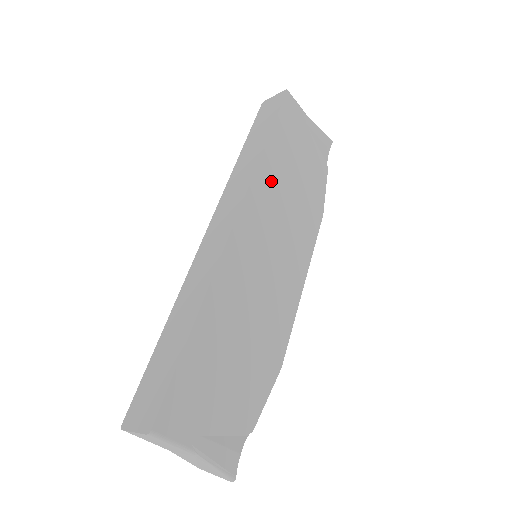
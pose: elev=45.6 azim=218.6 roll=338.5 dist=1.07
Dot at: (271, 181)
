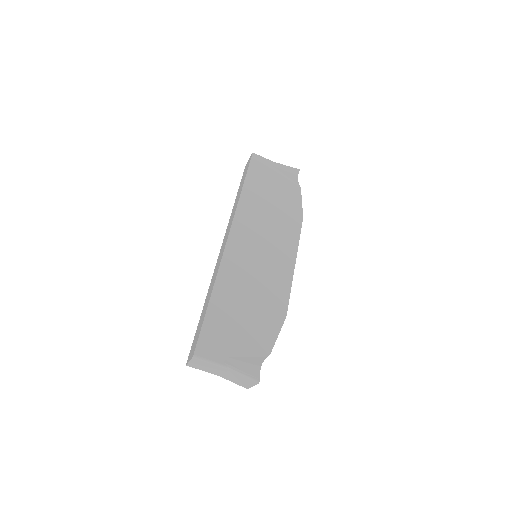
Dot at: (251, 208)
